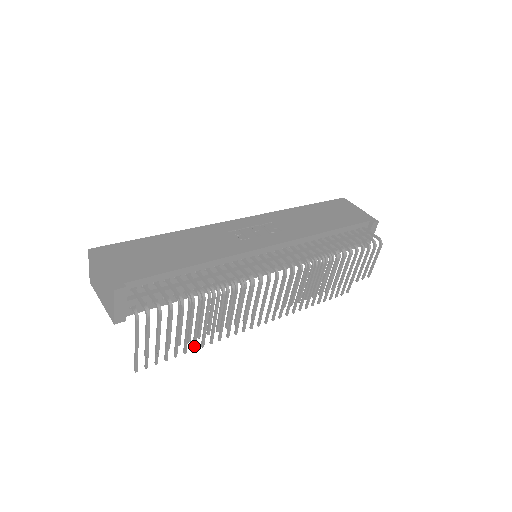
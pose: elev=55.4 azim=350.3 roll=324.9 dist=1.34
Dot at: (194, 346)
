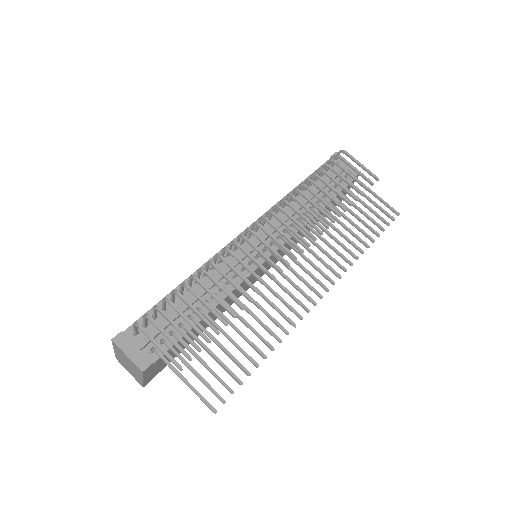
Dot at: (260, 353)
